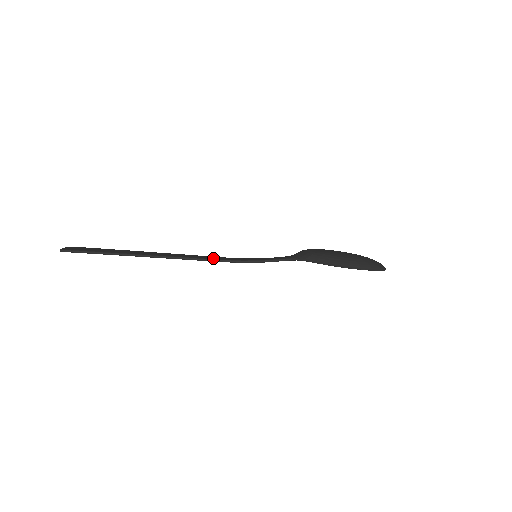
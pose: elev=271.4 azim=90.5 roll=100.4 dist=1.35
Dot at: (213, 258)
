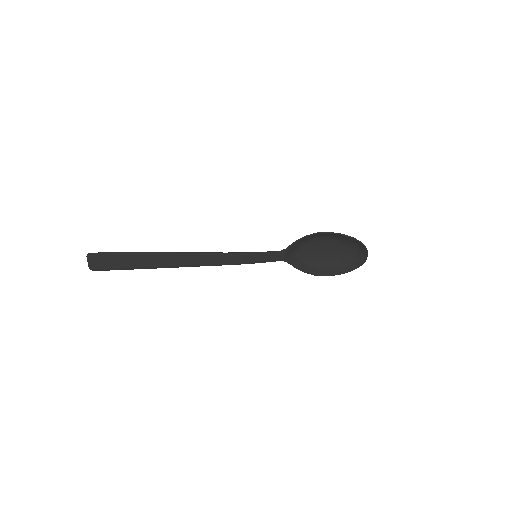
Dot at: (219, 255)
